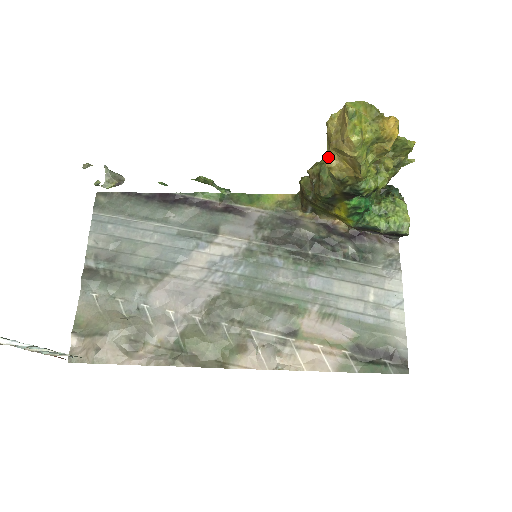
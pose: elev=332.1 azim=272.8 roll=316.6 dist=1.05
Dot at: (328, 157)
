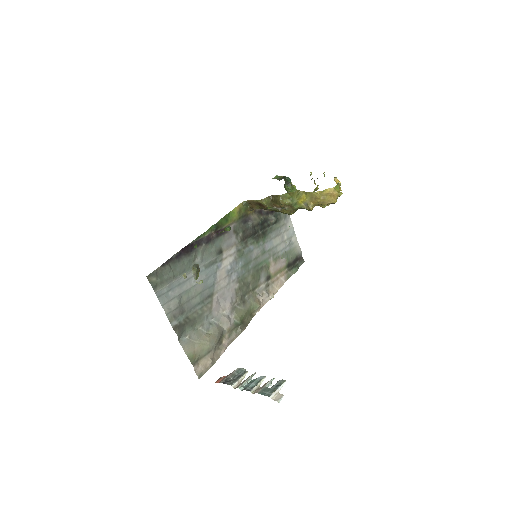
Dot at: (312, 206)
